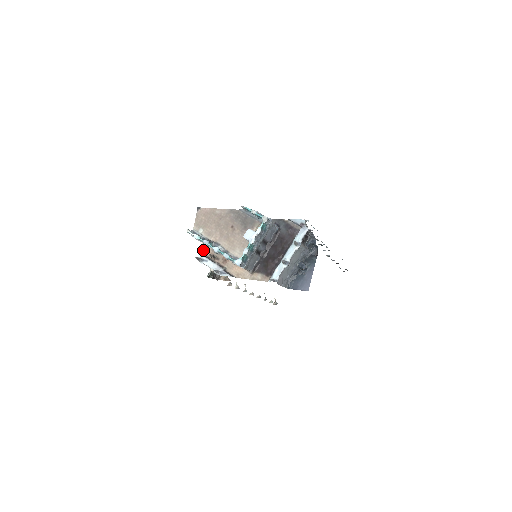
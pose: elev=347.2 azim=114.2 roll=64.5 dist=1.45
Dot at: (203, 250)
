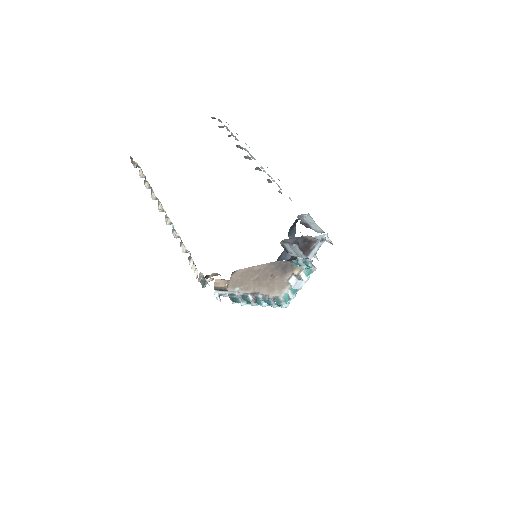
Dot at: (217, 285)
